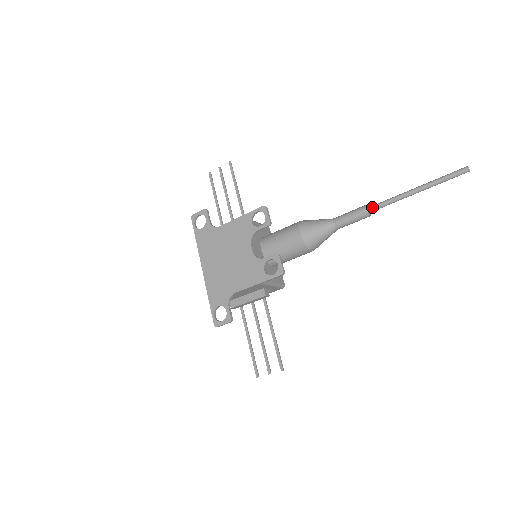
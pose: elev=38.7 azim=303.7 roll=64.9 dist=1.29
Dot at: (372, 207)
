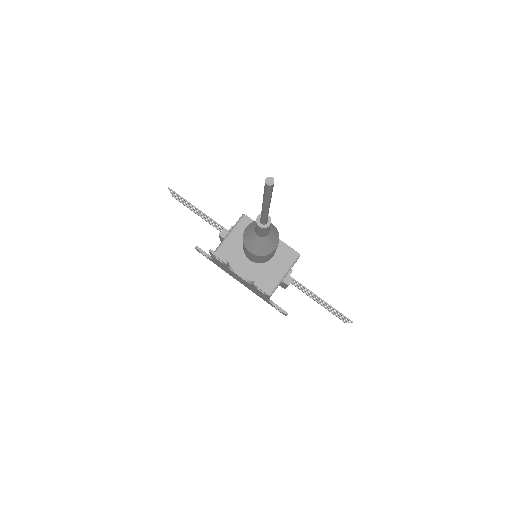
Dot at: (261, 221)
